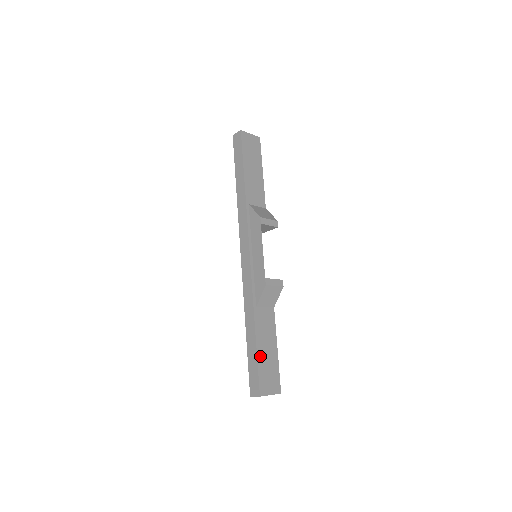
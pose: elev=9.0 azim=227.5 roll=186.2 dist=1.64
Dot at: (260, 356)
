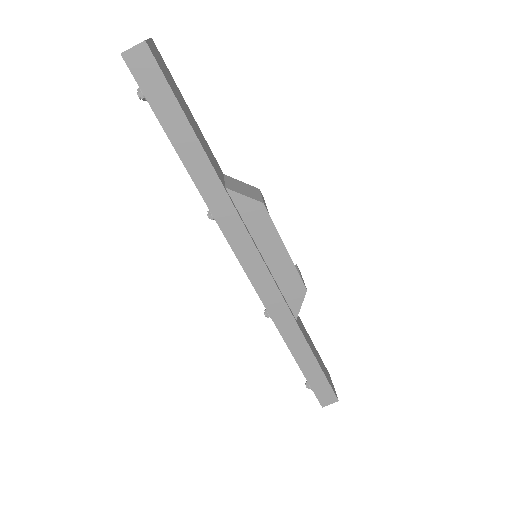
Dot at: (320, 366)
